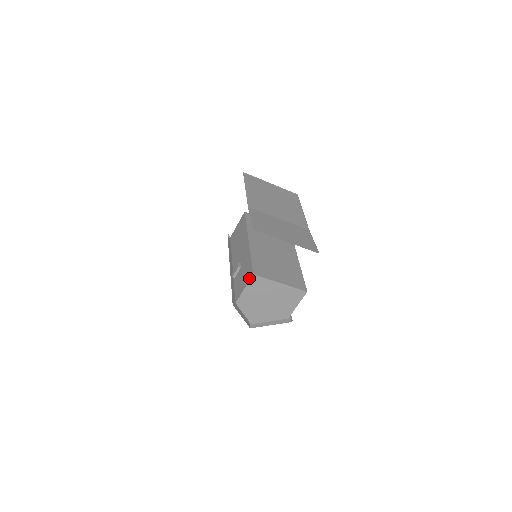
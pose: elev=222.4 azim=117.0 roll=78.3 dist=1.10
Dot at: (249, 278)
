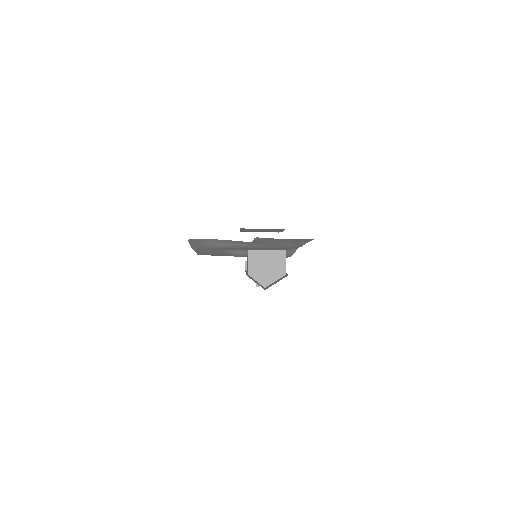
Dot at: (248, 254)
